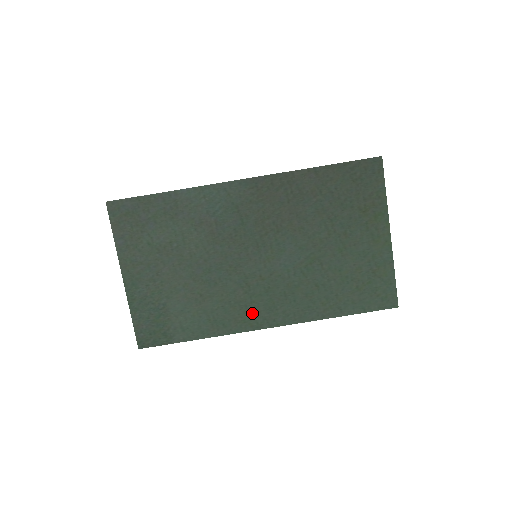
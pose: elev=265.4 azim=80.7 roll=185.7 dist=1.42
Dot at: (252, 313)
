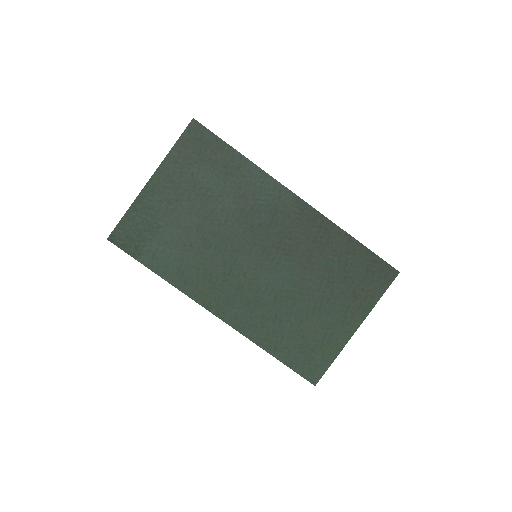
Dot at: (213, 293)
